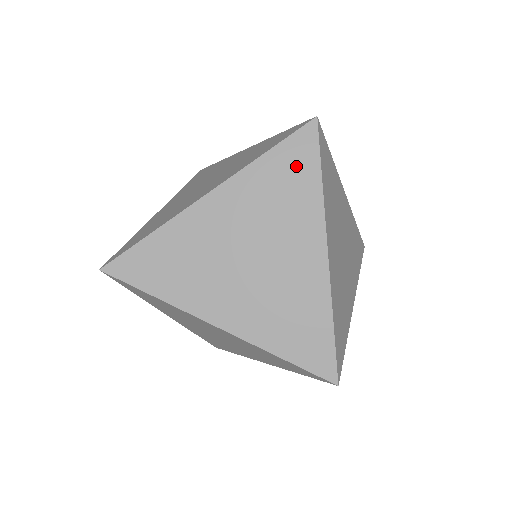
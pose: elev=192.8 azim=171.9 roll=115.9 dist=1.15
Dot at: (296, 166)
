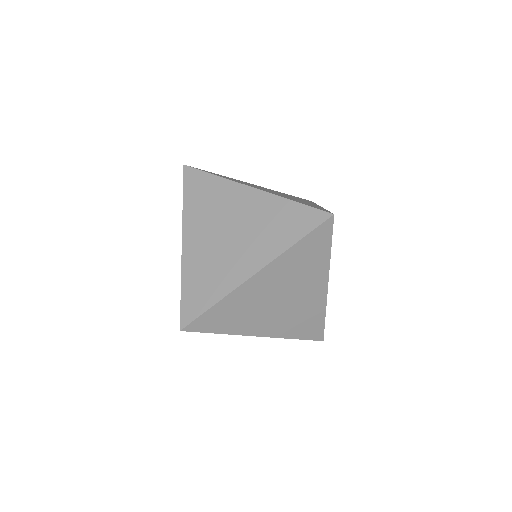
Dot at: (199, 186)
